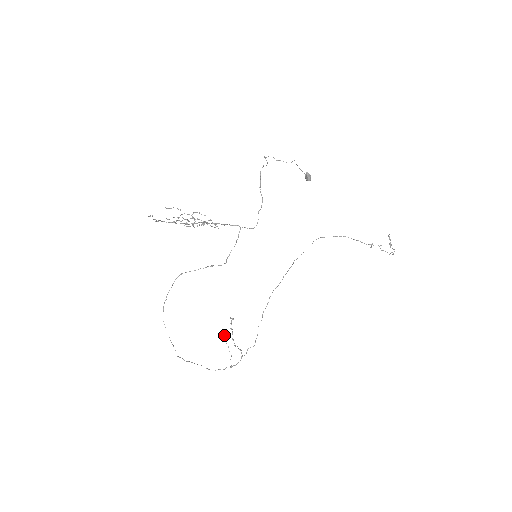
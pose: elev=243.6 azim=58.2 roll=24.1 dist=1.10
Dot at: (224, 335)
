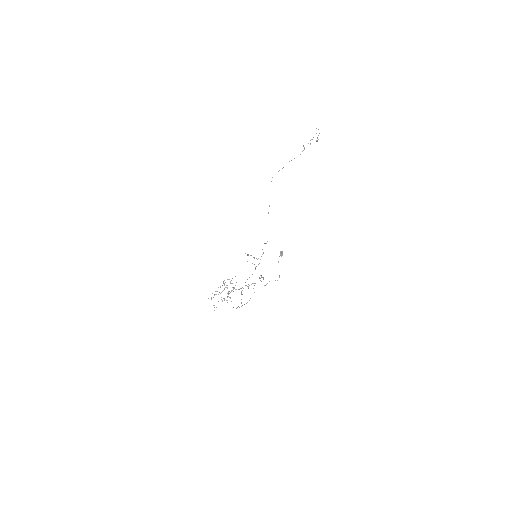
Dot at: occluded
